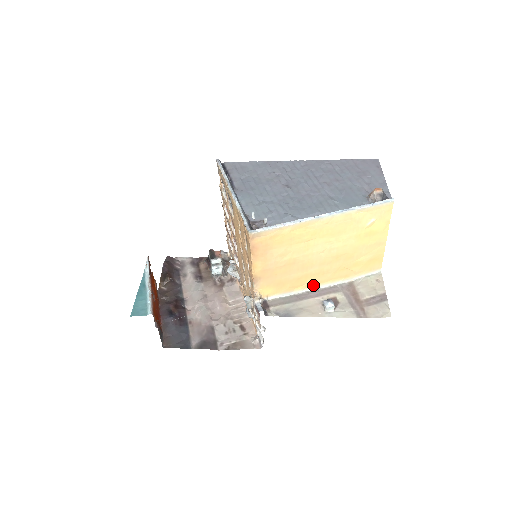
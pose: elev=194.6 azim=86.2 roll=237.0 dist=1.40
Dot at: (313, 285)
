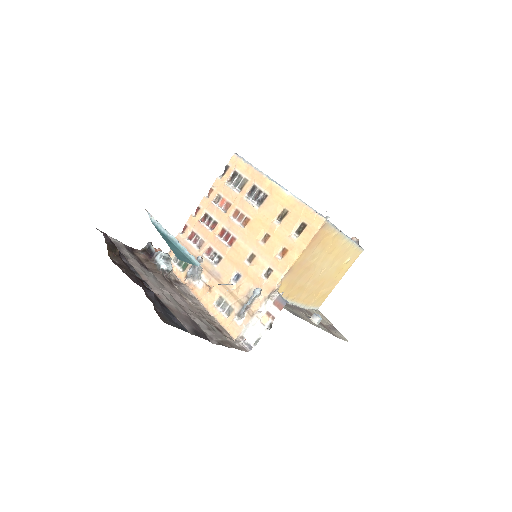
Dot at: (295, 300)
